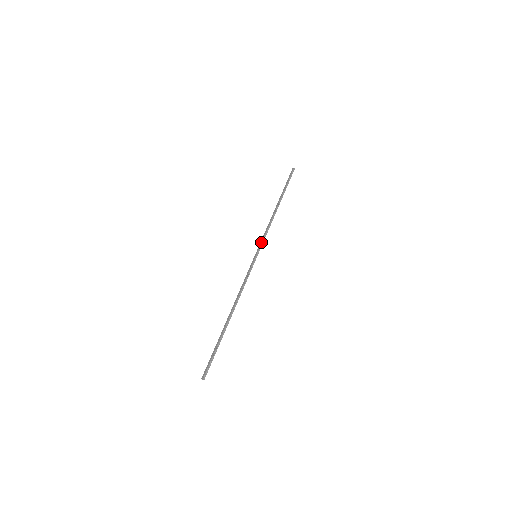
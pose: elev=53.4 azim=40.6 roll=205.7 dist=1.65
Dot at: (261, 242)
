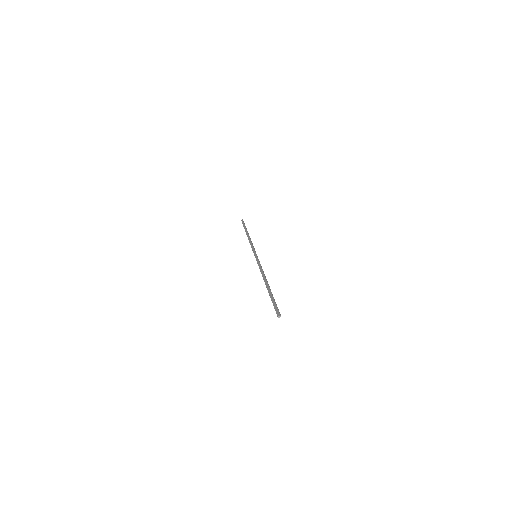
Dot at: (253, 249)
